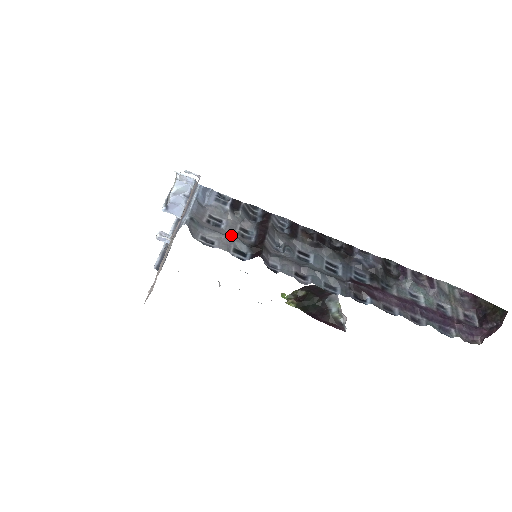
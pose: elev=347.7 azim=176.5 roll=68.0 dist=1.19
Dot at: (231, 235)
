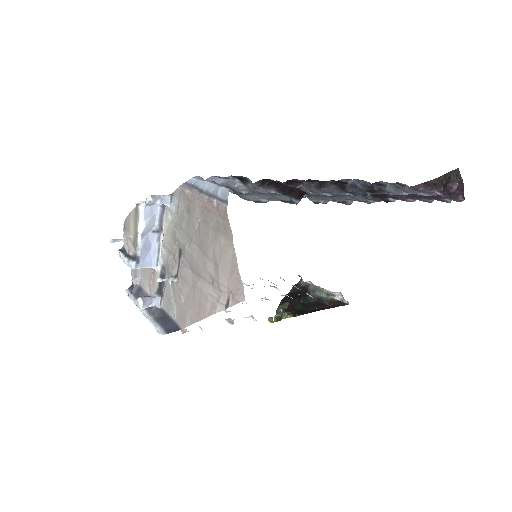
Dot at: (264, 194)
